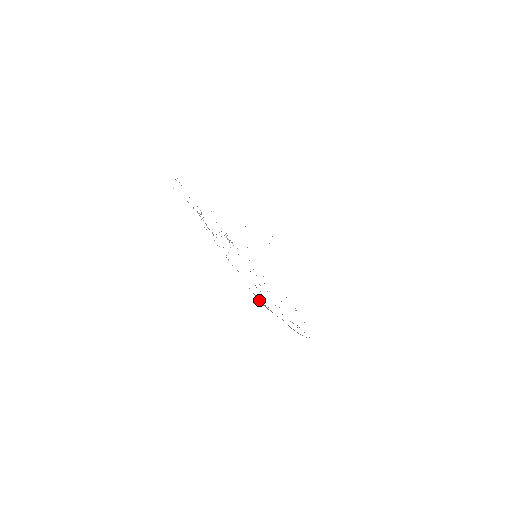
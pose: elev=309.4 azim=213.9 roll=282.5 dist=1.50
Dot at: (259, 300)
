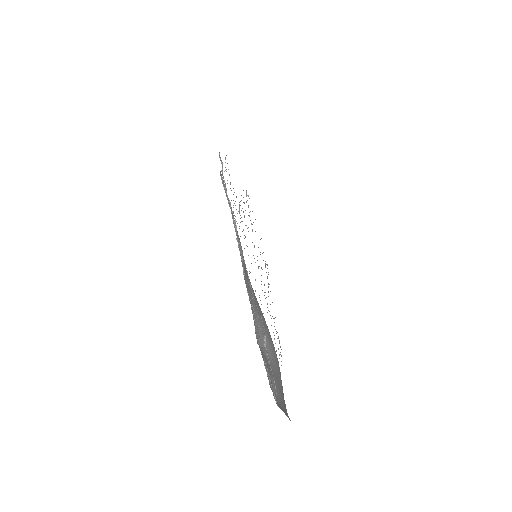
Dot at: occluded
